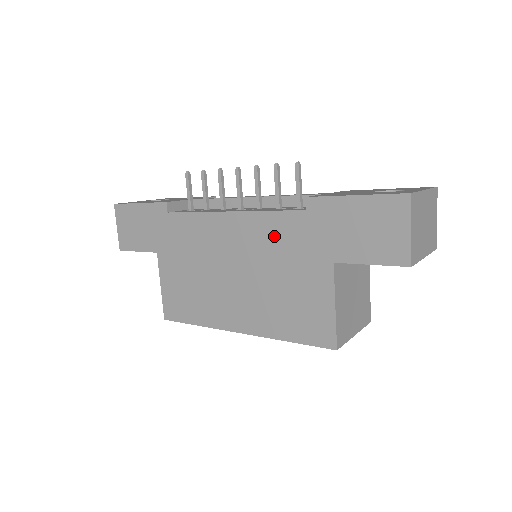
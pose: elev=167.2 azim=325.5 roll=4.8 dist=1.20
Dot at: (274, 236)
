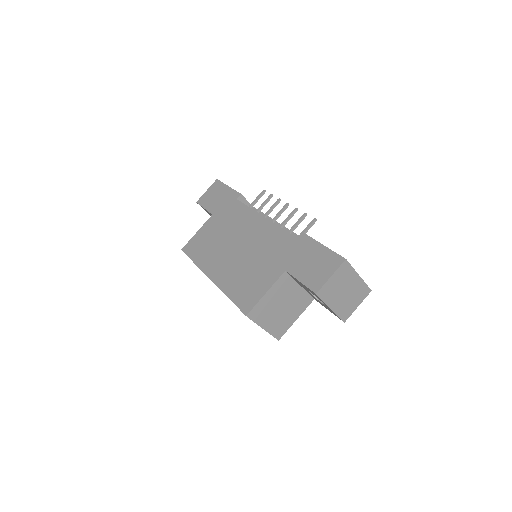
Dot at: (272, 241)
